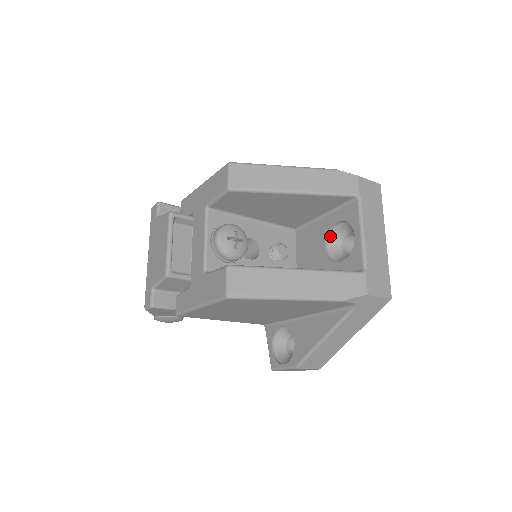
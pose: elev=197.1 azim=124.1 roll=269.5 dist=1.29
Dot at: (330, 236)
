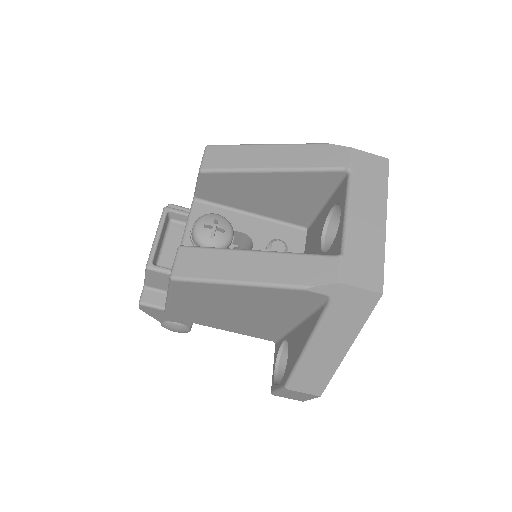
Dot at: (328, 226)
